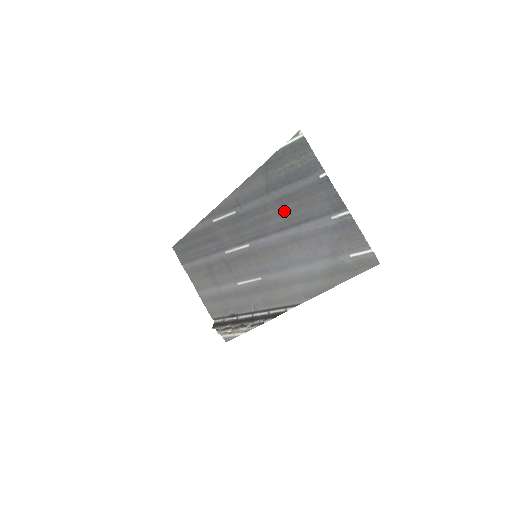
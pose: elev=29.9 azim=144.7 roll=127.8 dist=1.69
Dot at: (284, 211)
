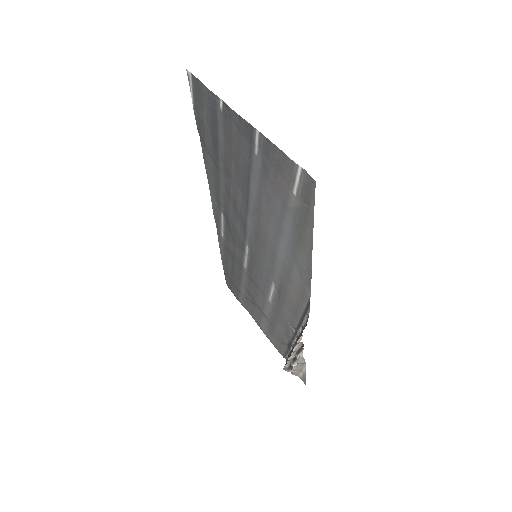
Dot at: (235, 181)
